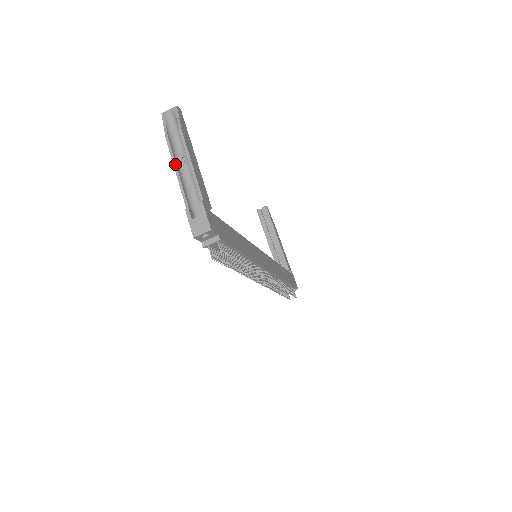
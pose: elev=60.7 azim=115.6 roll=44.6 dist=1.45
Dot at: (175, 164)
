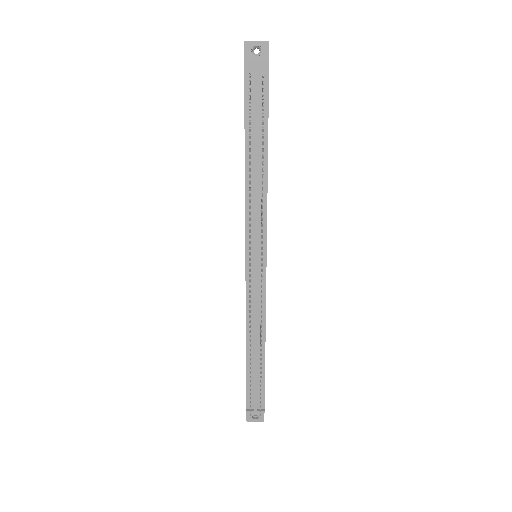
Dot at: occluded
